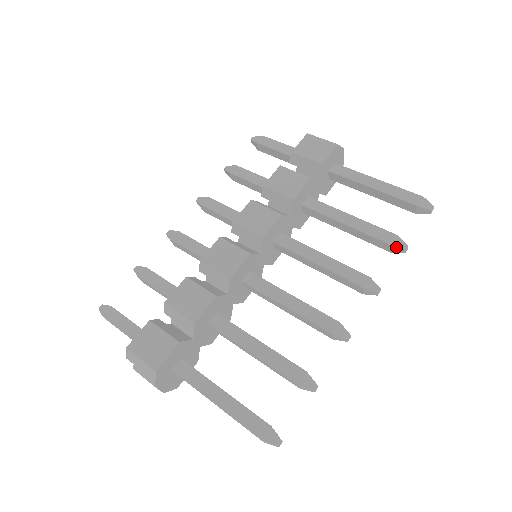
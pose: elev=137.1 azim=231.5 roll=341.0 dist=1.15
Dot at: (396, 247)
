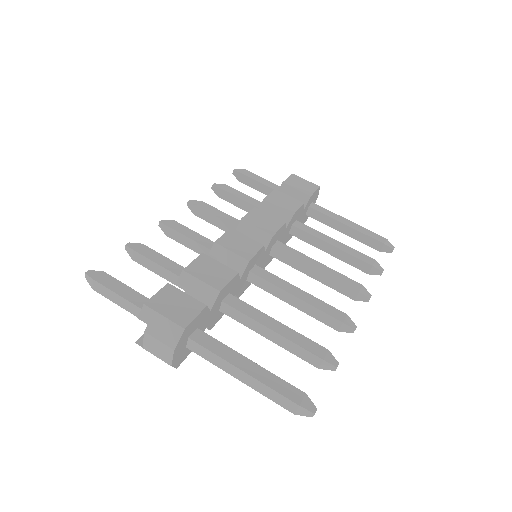
Dot at: (376, 268)
